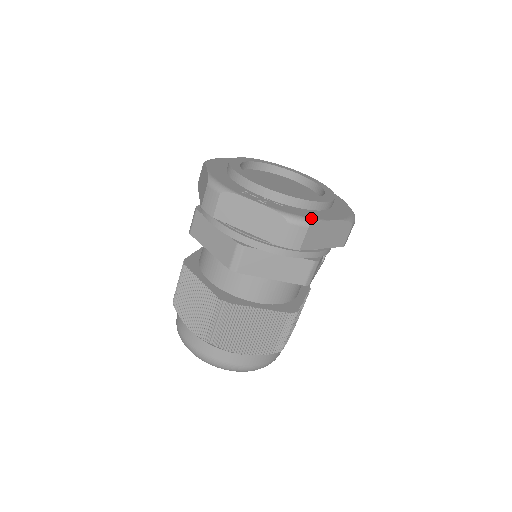
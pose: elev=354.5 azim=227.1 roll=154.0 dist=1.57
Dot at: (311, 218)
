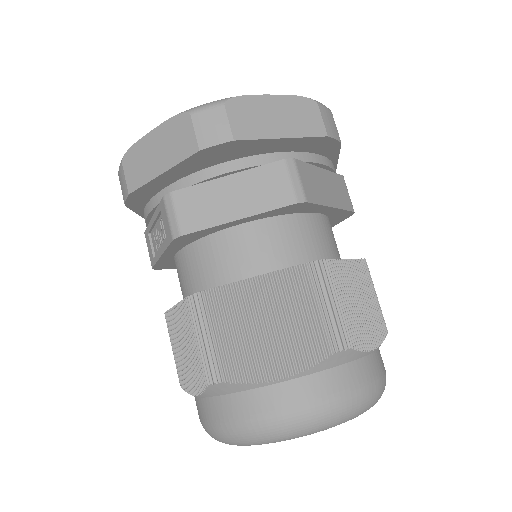
Dot at: occluded
